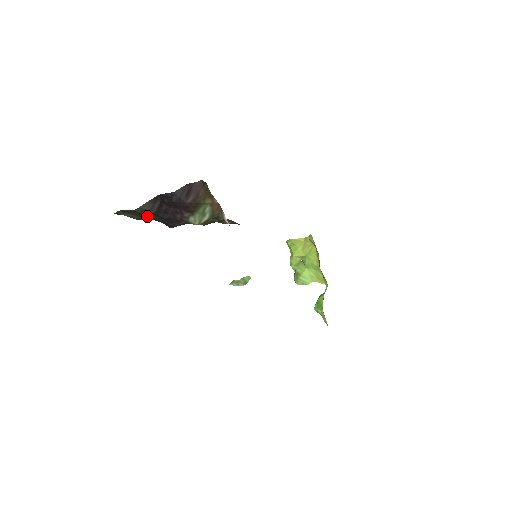
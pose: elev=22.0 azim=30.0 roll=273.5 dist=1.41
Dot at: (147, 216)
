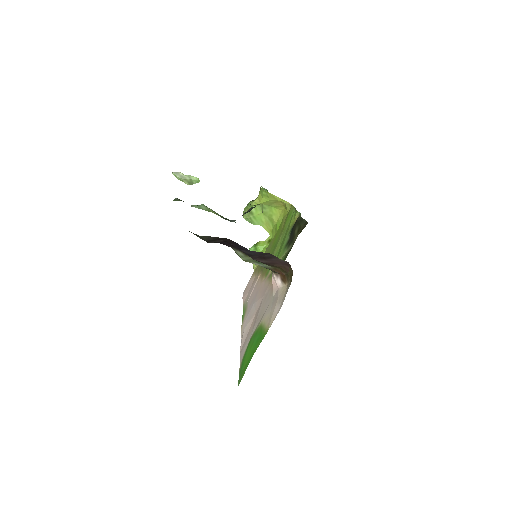
Dot at: occluded
